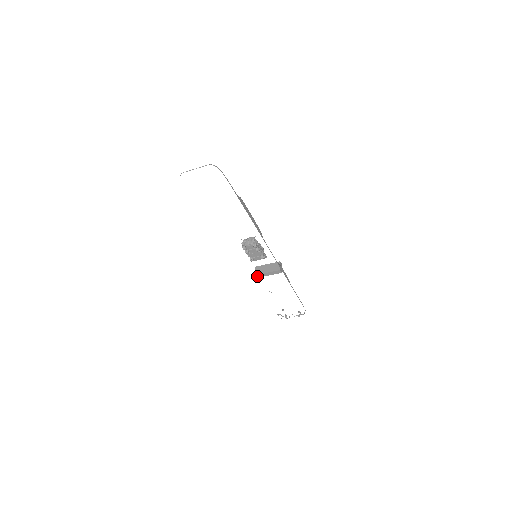
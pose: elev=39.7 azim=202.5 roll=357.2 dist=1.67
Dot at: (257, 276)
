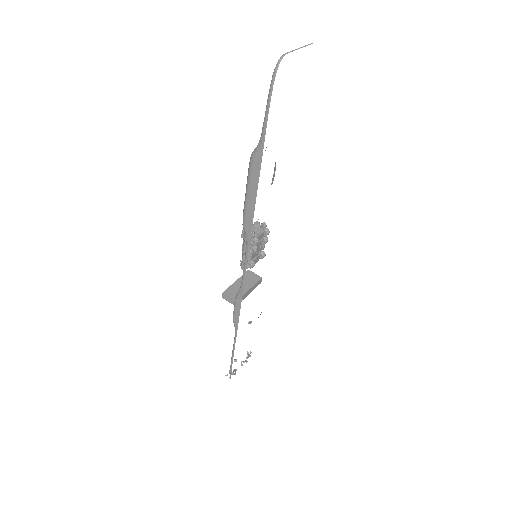
Dot at: occluded
